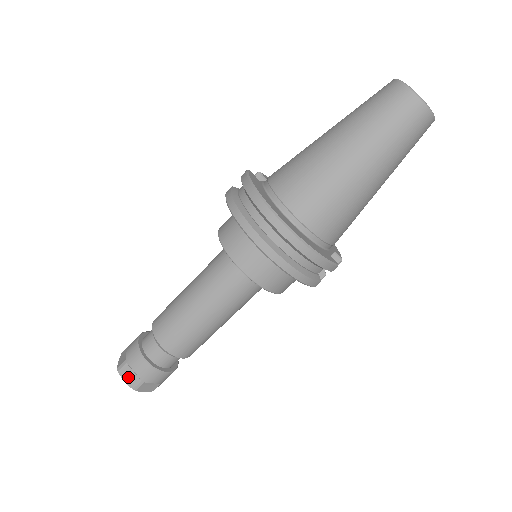
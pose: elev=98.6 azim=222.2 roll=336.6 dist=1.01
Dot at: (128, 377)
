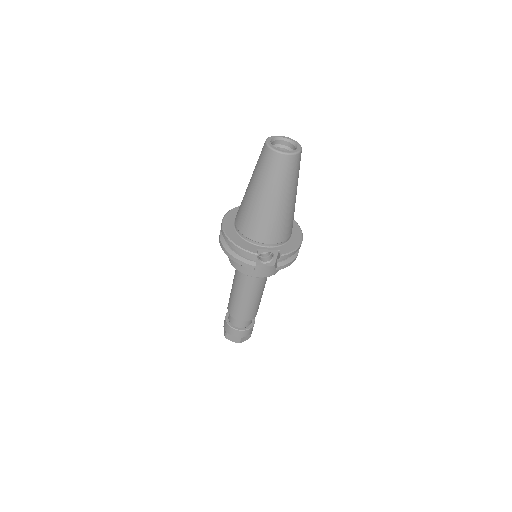
Dot at: (224, 329)
